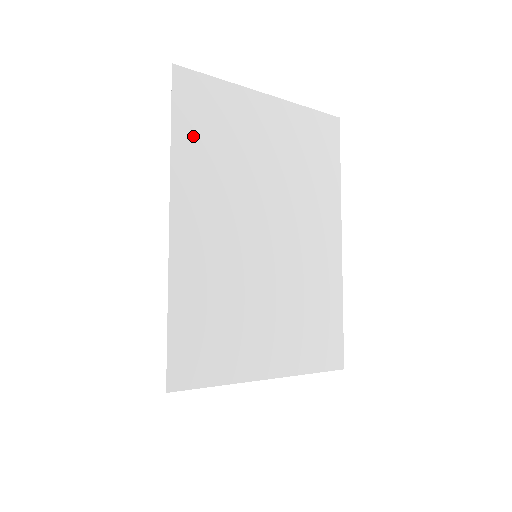
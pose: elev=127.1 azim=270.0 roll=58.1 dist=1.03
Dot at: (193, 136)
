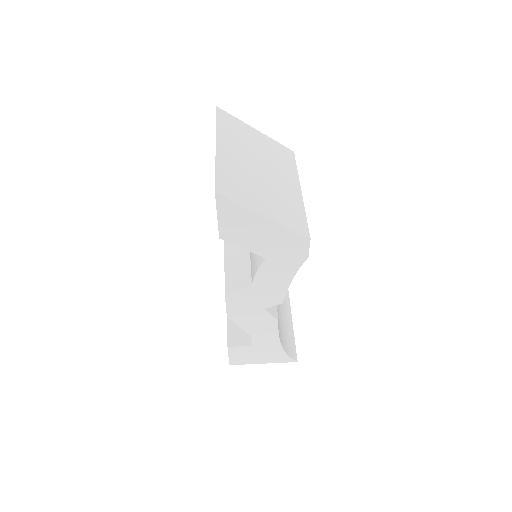
Dot at: (225, 127)
